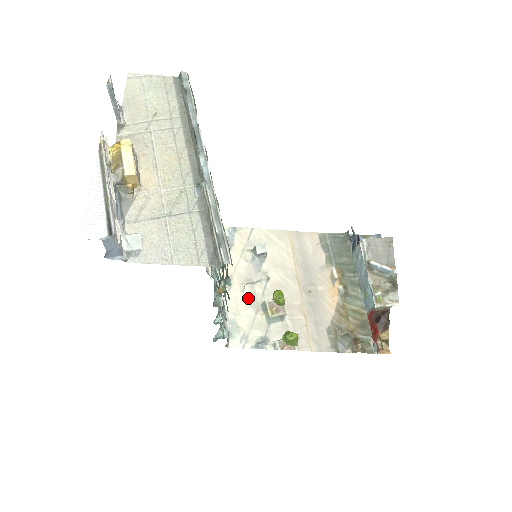
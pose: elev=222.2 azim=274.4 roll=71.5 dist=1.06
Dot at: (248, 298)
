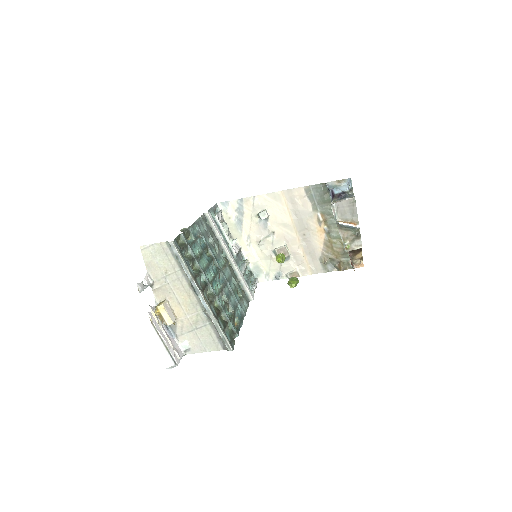
Dot at: (263, 249)
